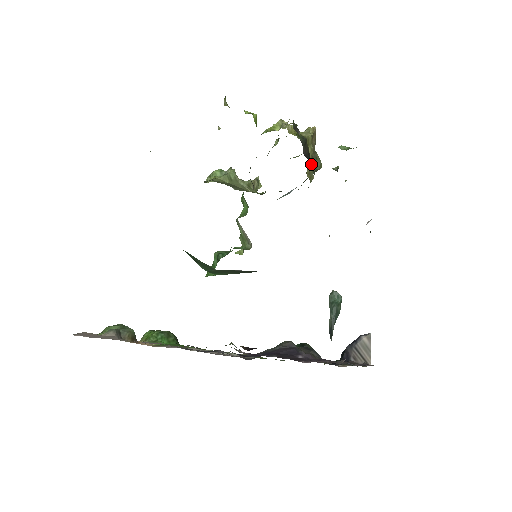
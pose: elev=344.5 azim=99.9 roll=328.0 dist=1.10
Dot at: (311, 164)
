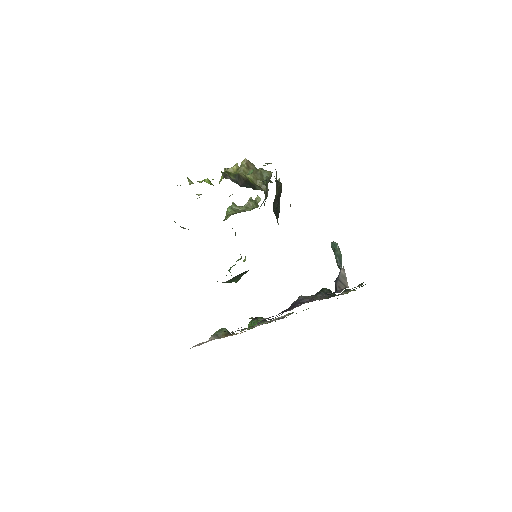
Dot at: (253, 184)
